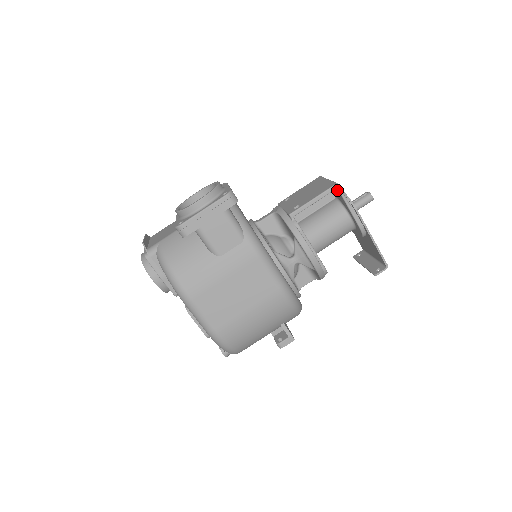
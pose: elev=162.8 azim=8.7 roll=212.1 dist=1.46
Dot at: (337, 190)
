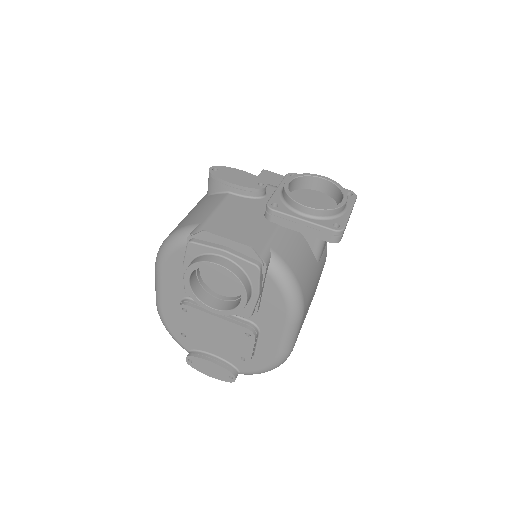
Dot at: occluded
